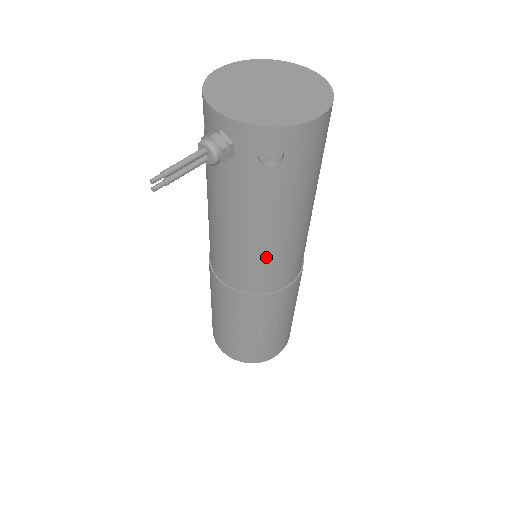
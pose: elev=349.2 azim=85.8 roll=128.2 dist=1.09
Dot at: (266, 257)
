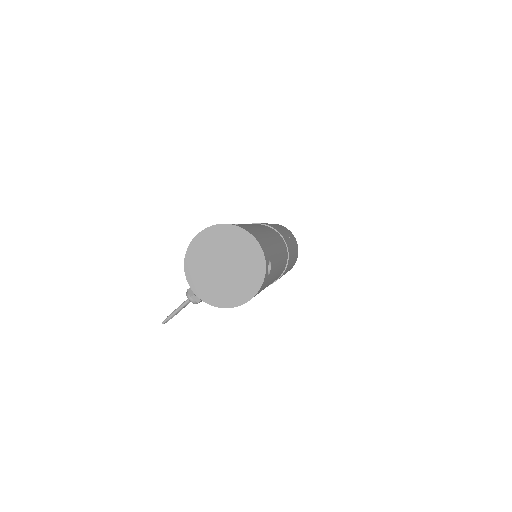
Dot at: occluded
